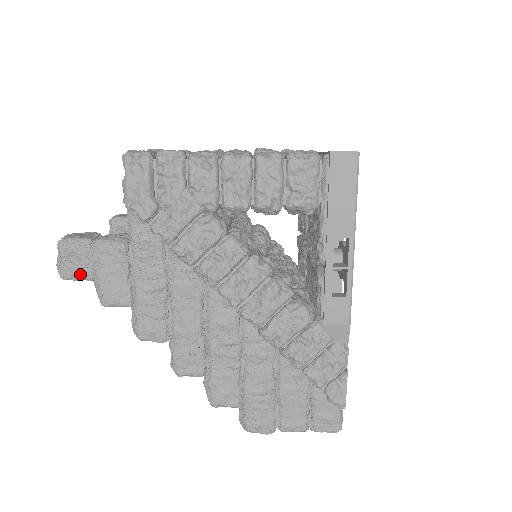
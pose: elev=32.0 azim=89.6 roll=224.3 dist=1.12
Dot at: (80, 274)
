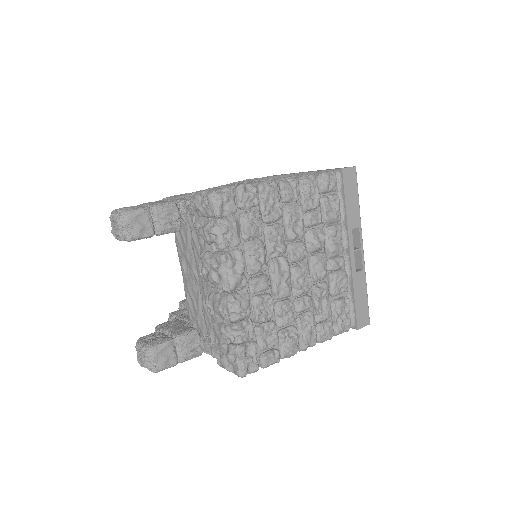
Dot at: occluded
